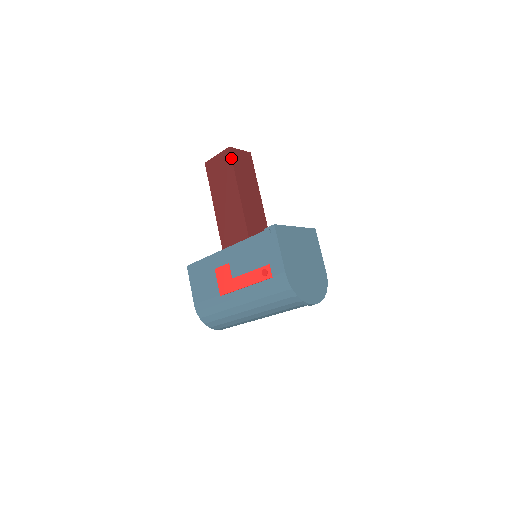
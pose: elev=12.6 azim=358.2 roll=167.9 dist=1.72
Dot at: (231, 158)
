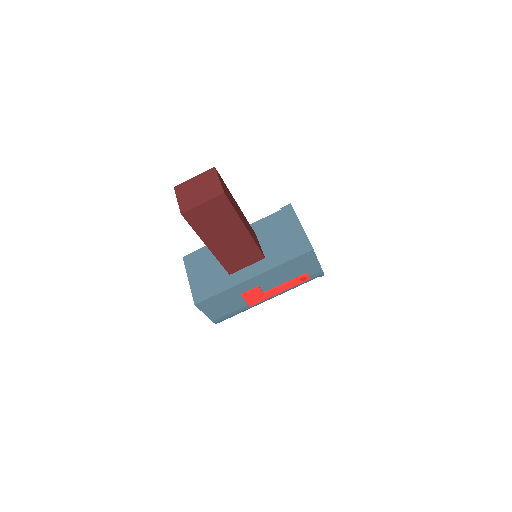
Dot at: (230, 203)
